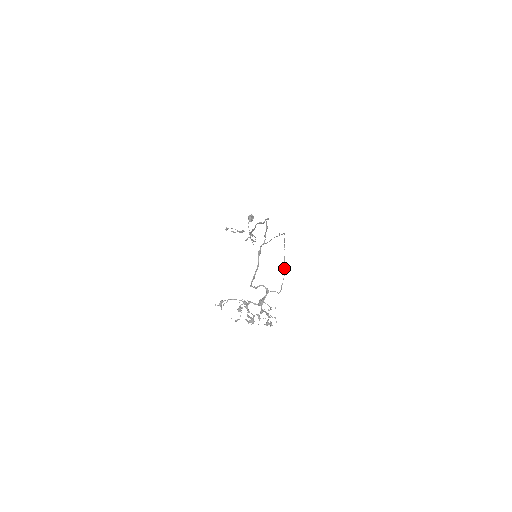
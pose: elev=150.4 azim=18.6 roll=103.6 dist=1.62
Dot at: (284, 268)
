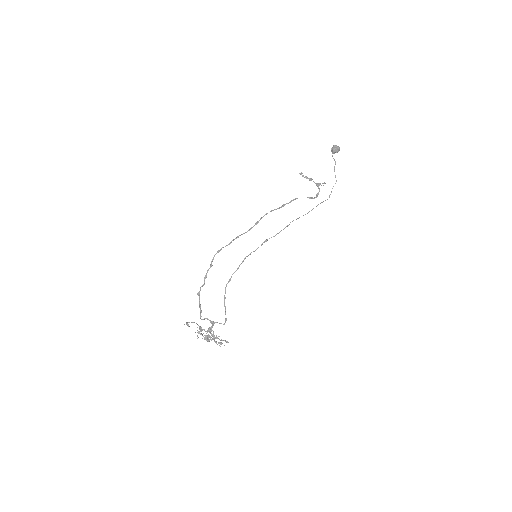
Dot at: (224, 306)
